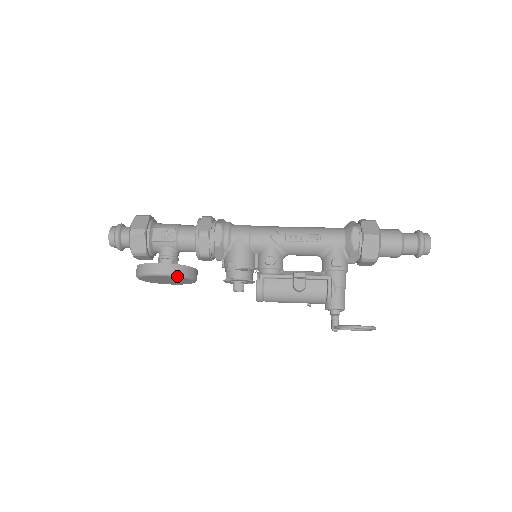
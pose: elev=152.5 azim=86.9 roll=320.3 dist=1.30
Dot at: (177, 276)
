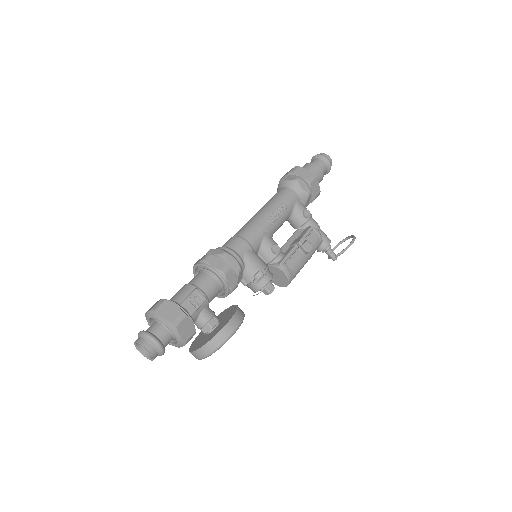
Dot at: occluded
